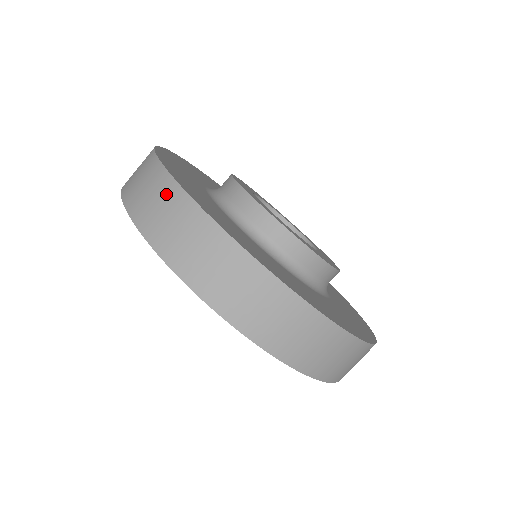
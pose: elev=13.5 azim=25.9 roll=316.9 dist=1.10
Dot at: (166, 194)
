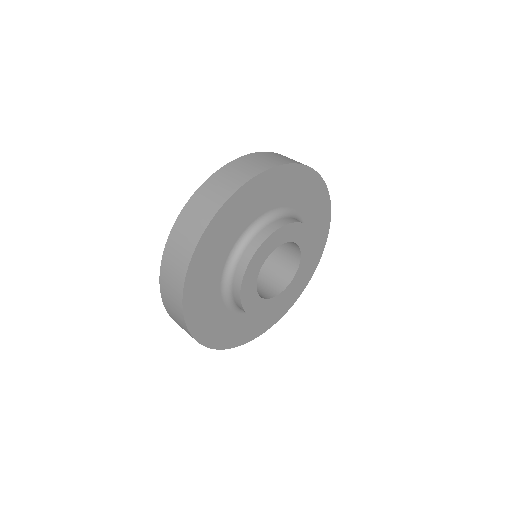
Dot at: (177, 284)
